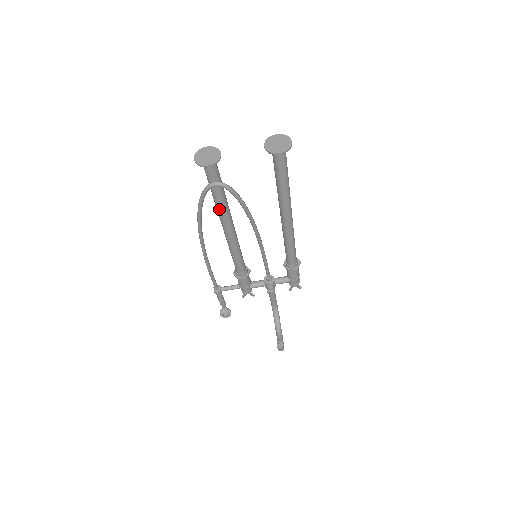
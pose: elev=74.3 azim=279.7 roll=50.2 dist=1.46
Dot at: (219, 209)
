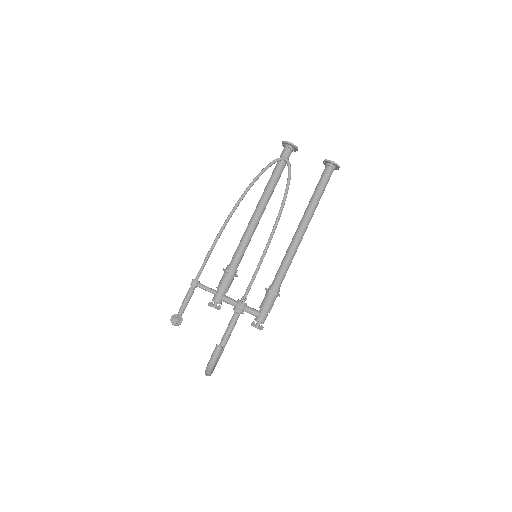
Dot at: (268, 186)
